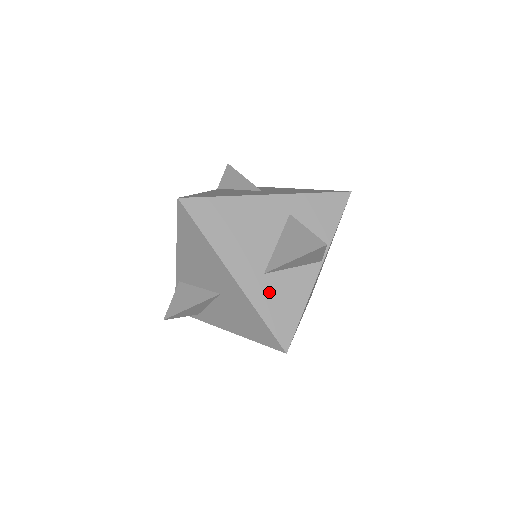
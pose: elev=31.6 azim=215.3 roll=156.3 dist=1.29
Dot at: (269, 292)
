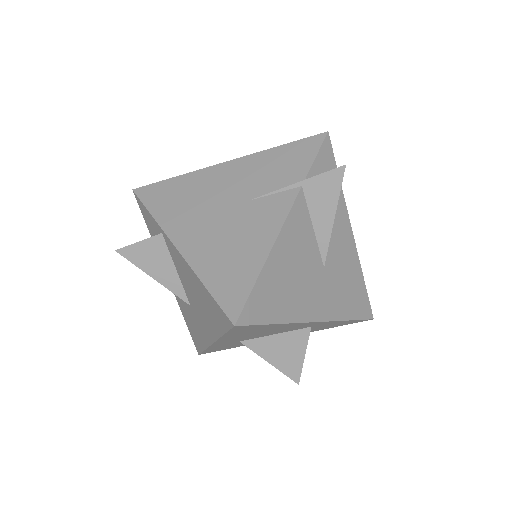
Dot at: (229, 345)
